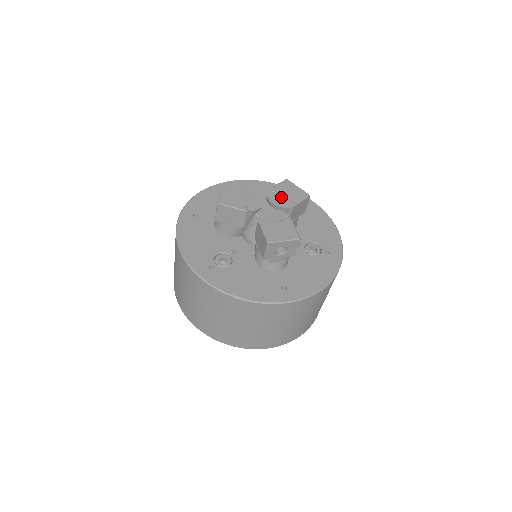
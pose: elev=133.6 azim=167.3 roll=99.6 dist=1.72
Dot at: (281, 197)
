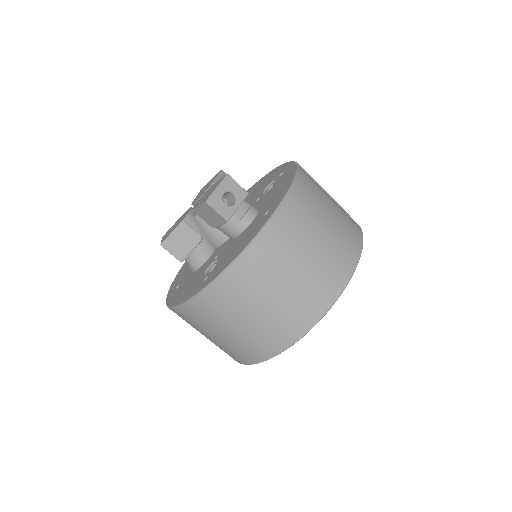
Dot at: occluded
